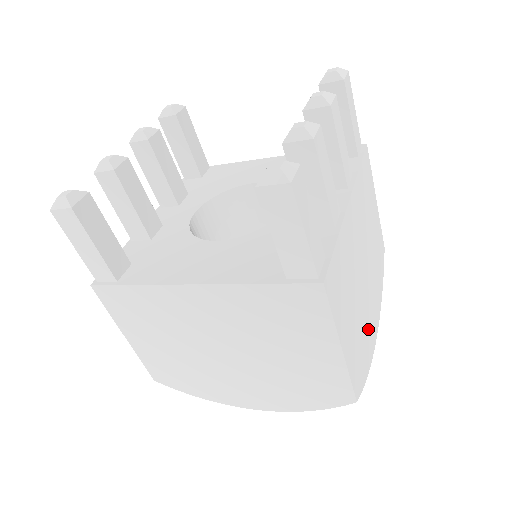
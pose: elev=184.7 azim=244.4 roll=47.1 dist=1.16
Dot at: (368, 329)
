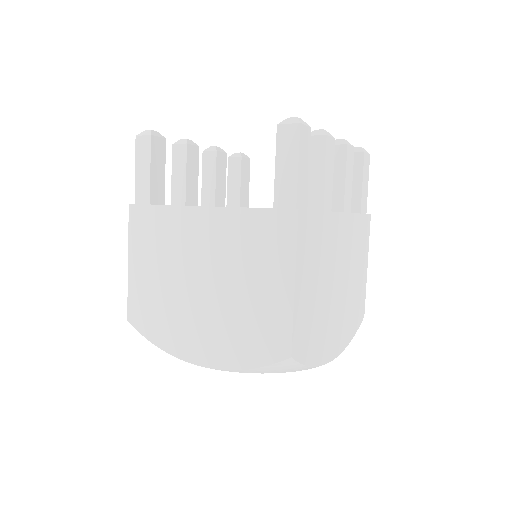
Dot at: (324, 333)
